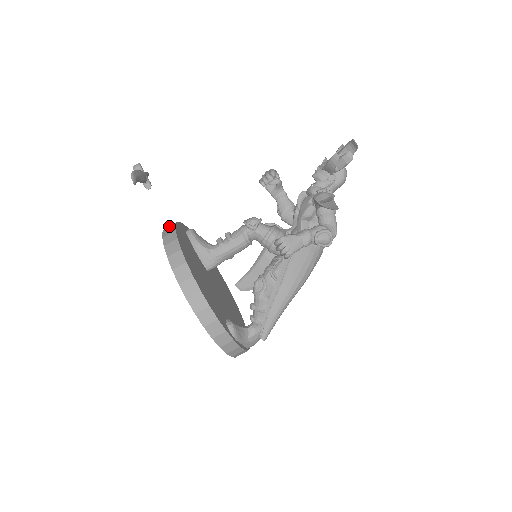
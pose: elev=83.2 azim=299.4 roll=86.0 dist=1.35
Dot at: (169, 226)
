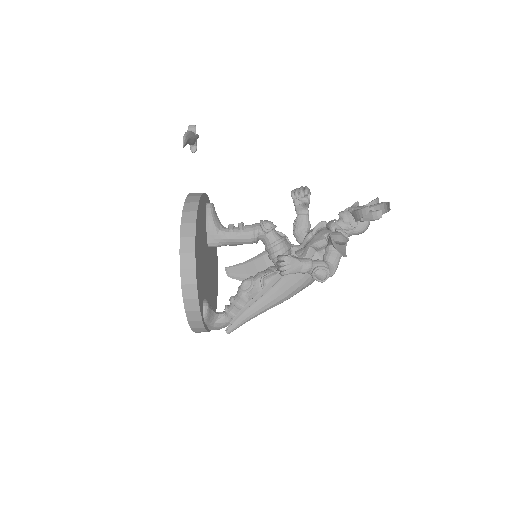
Dot at: (194, 193)
